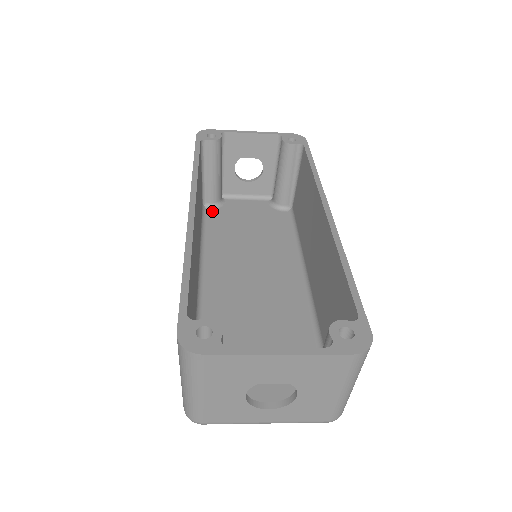
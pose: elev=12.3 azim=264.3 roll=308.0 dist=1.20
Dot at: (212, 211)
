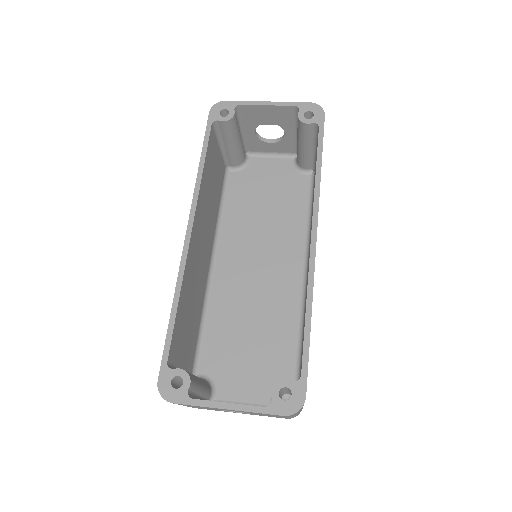
Dot at: (235, 175)
